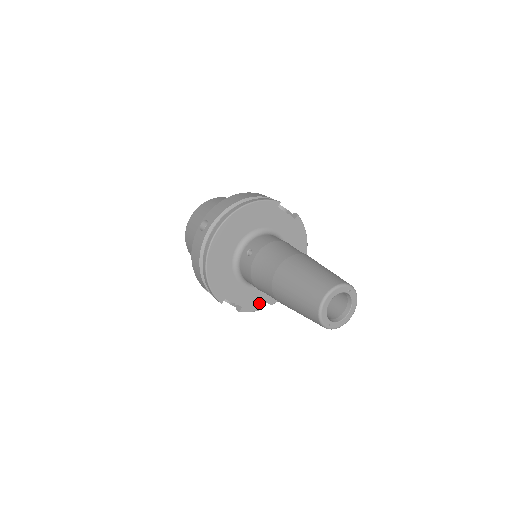
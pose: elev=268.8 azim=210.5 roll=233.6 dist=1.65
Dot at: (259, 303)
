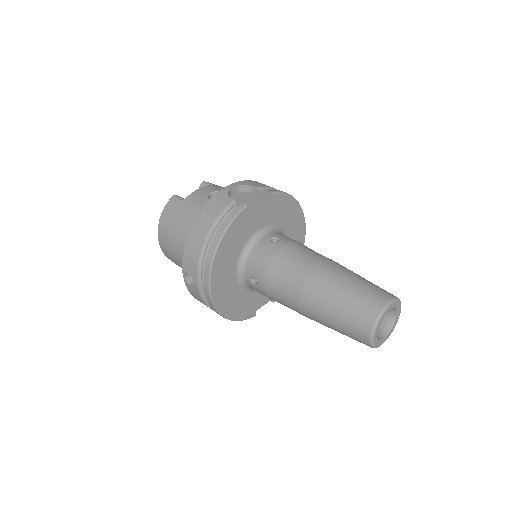
Dot at: occluded
